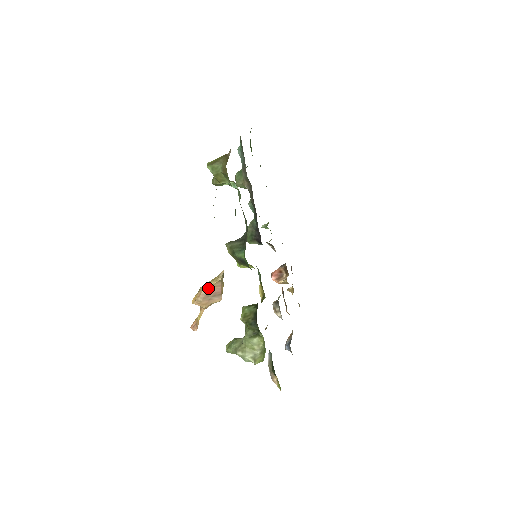
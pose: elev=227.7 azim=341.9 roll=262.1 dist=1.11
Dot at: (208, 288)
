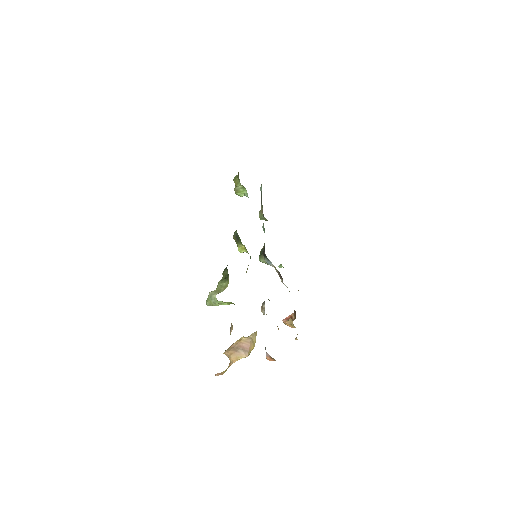
Dot at: (239, 341)
